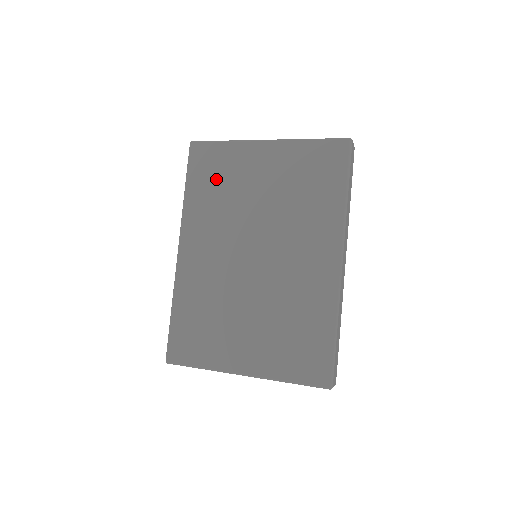
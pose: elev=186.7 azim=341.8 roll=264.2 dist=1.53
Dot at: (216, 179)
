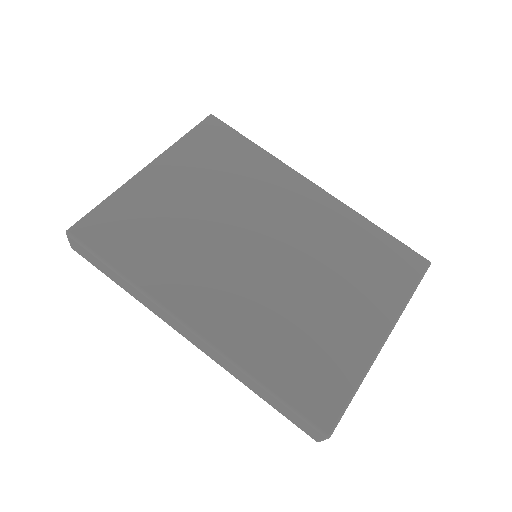
Dot at: (141, 232)
